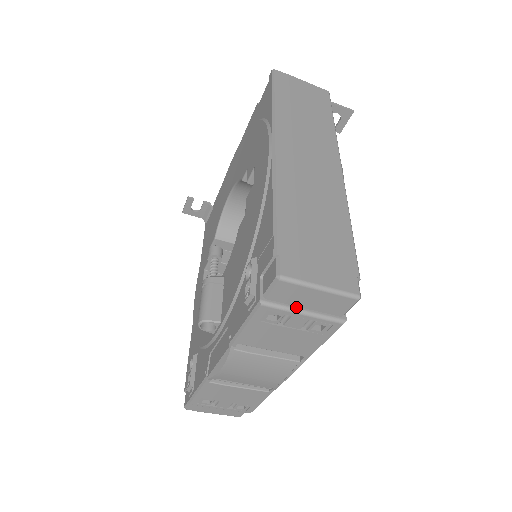
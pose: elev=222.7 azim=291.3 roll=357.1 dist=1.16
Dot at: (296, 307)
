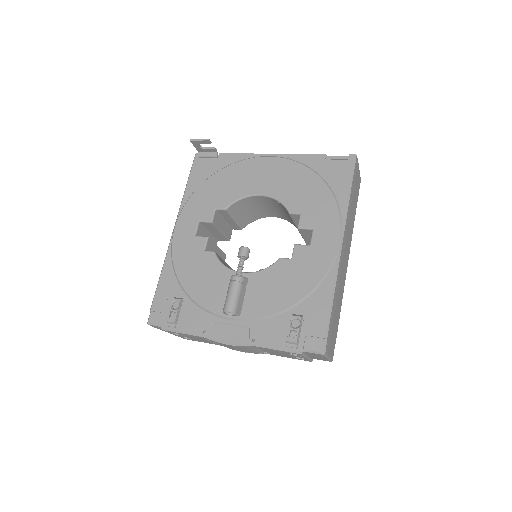
Dot at: (308, 355)
